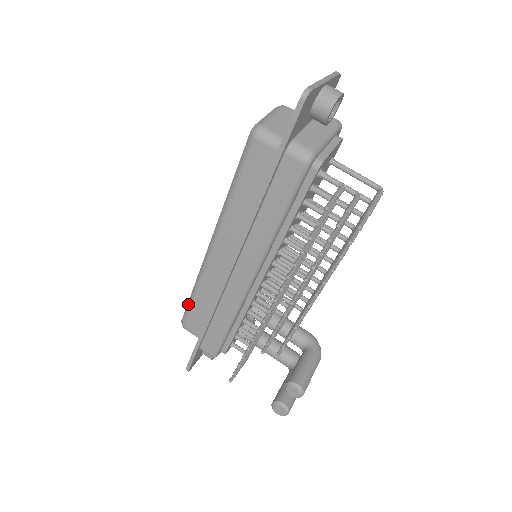
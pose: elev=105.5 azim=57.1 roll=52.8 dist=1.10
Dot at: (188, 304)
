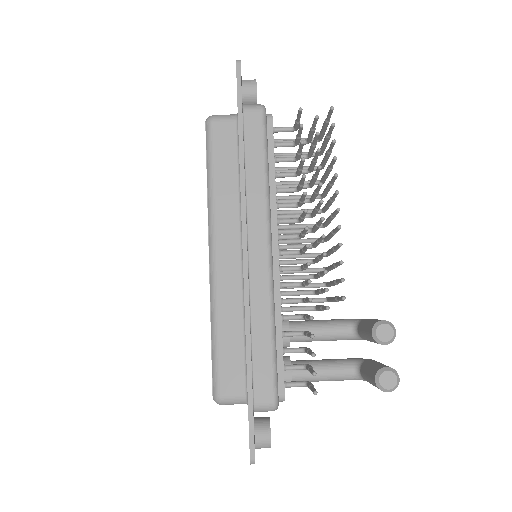
Dot at: (213, 356)
